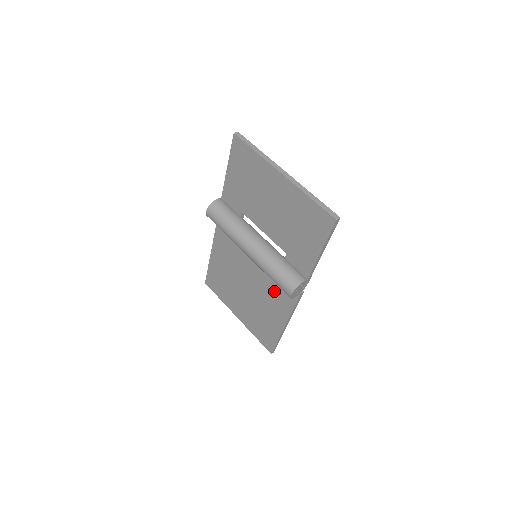
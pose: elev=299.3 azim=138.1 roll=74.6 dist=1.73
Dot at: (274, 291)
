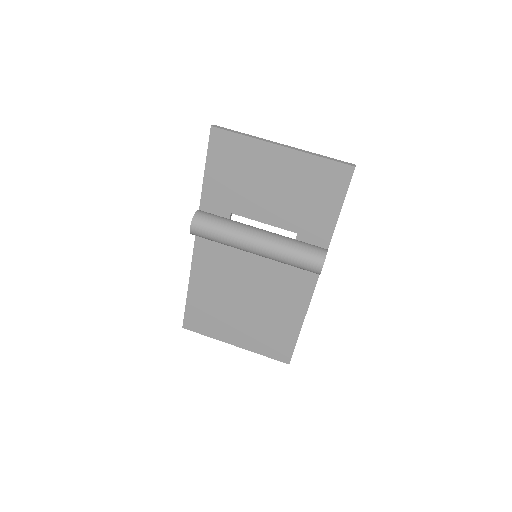
Dot at: (285, 285)
